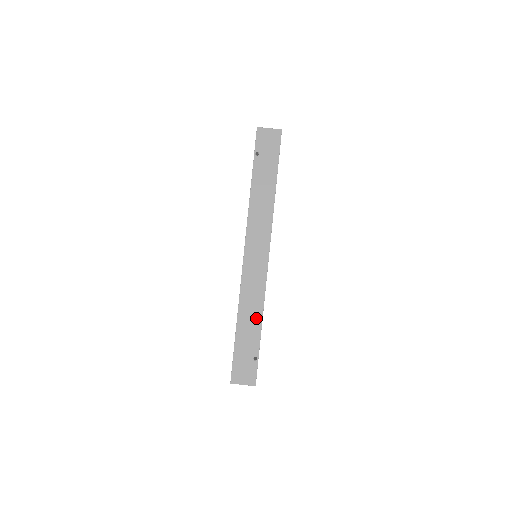
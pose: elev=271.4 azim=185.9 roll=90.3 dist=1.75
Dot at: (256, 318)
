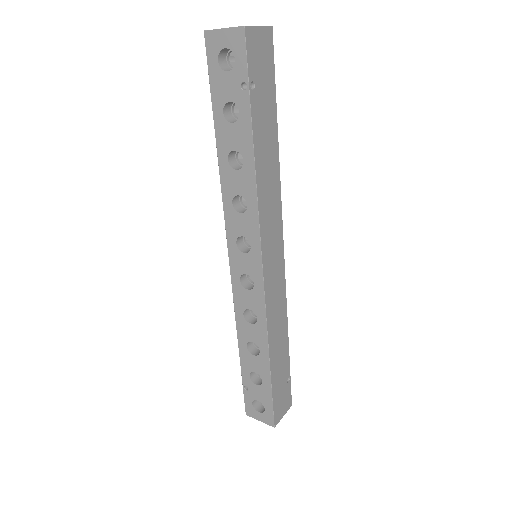
Dot at: (284, 337)
